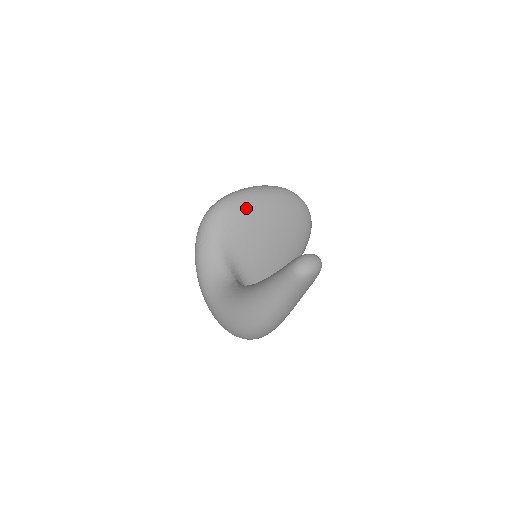
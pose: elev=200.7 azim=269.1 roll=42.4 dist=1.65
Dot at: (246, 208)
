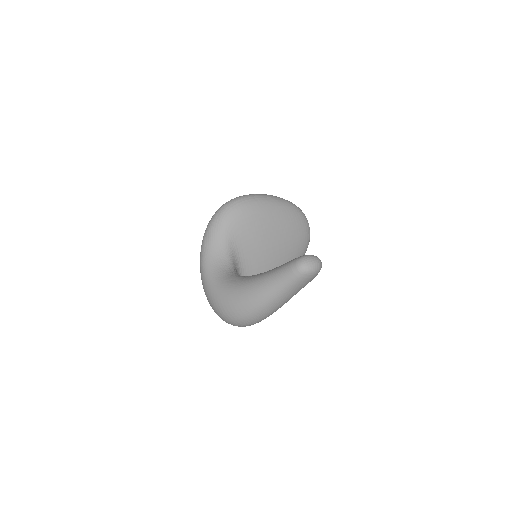
Dot at: (258, 210)
